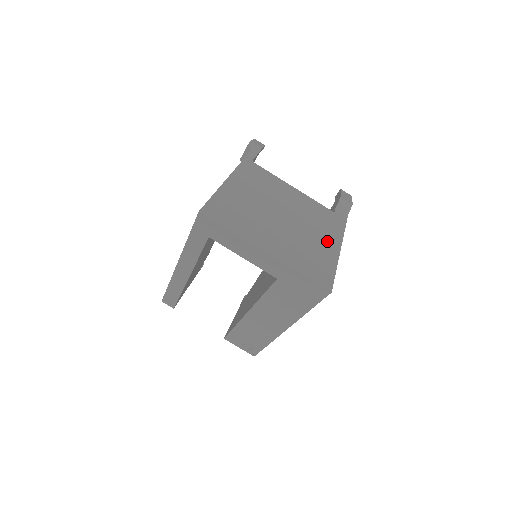
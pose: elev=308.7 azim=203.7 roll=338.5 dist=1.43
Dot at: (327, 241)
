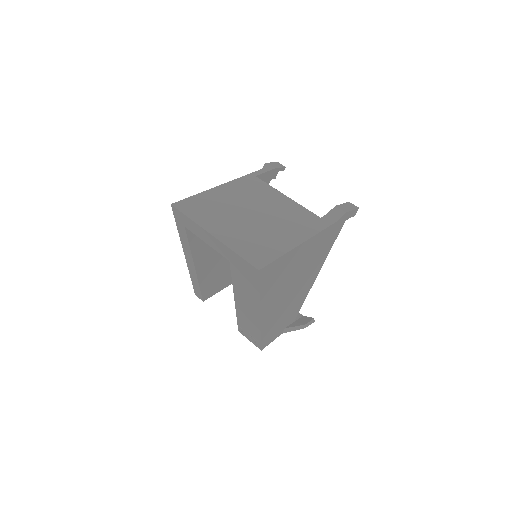
Dot at: (290, 236)
